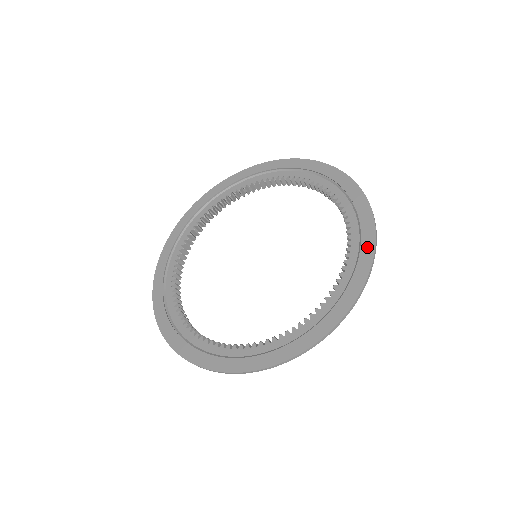
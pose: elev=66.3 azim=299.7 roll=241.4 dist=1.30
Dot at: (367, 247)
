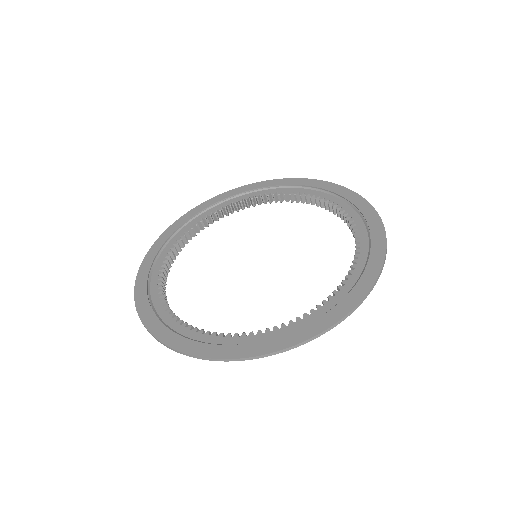
Dot at: (378, 242)
